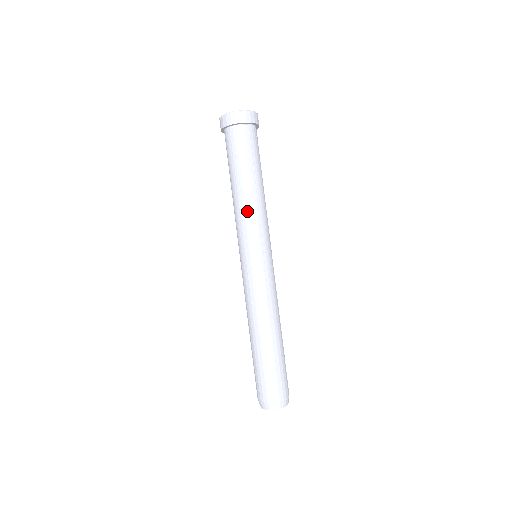
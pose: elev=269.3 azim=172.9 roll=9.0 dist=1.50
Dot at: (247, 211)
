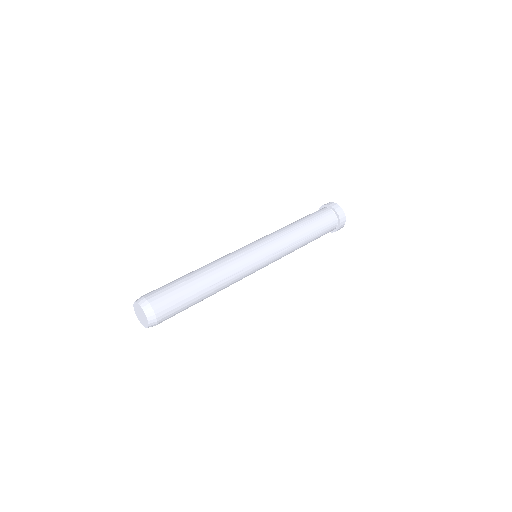
Dot at: (289, 236)
